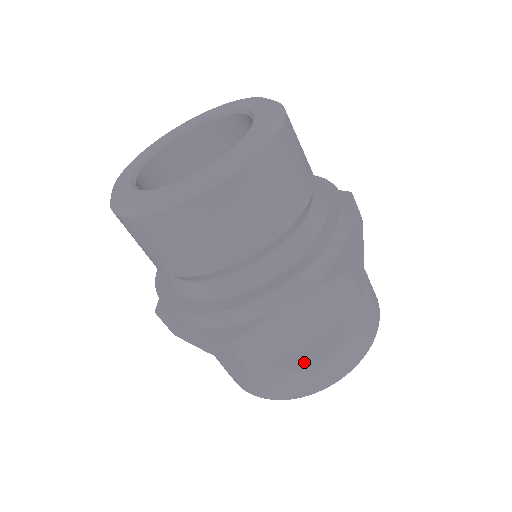
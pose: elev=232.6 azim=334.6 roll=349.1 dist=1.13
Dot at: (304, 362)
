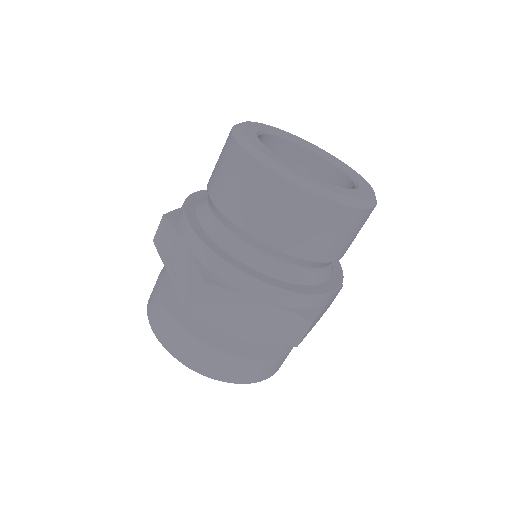
Dot at: (288, 348)
